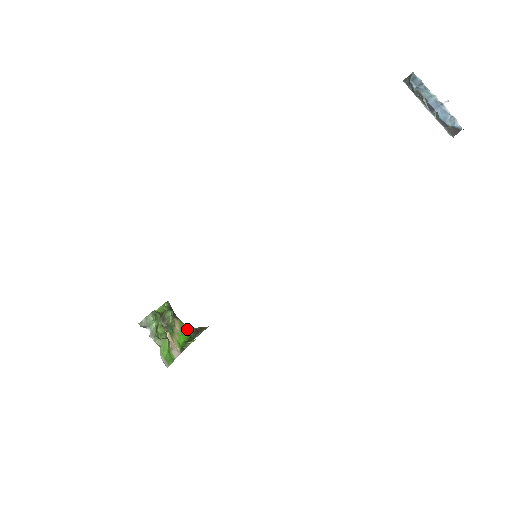
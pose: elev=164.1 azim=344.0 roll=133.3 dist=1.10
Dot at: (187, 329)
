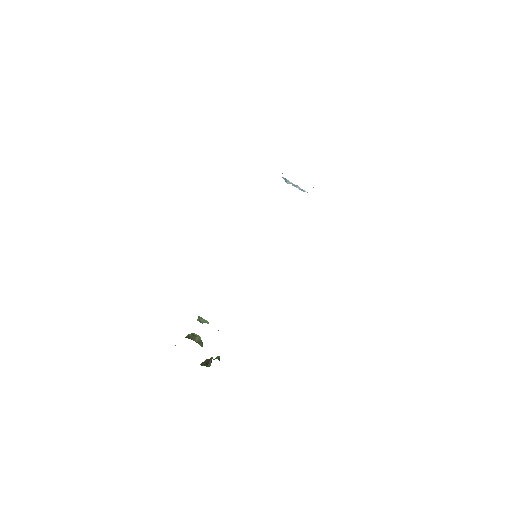
Dot at: occluded
